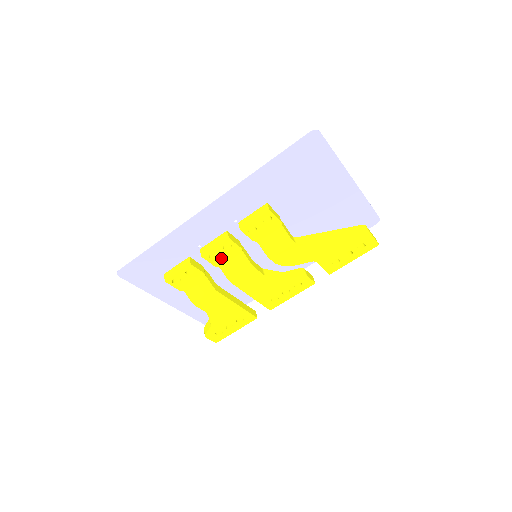
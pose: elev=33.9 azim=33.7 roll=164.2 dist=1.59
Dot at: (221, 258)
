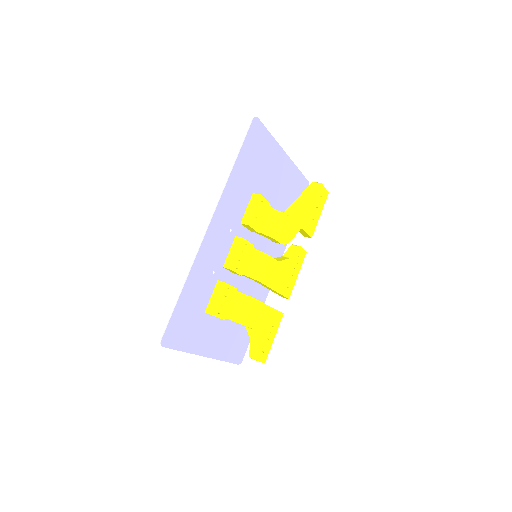
Dot at: (243, 264)
